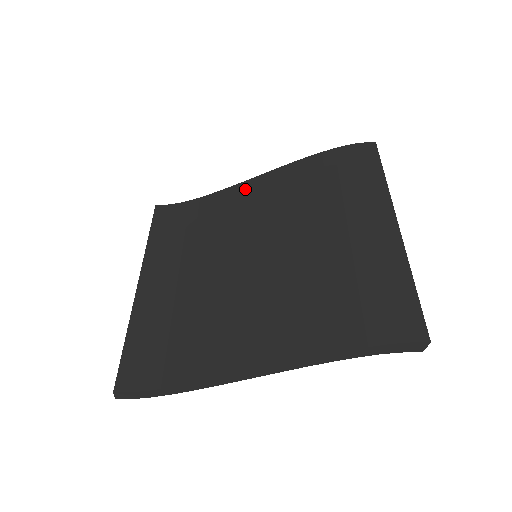
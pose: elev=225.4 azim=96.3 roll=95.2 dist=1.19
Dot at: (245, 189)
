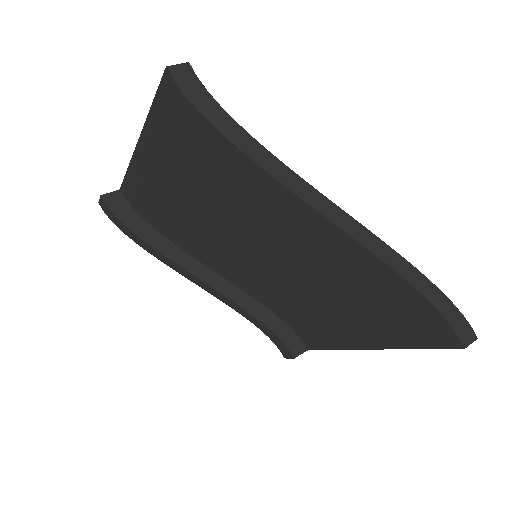
Dot at: occluded
